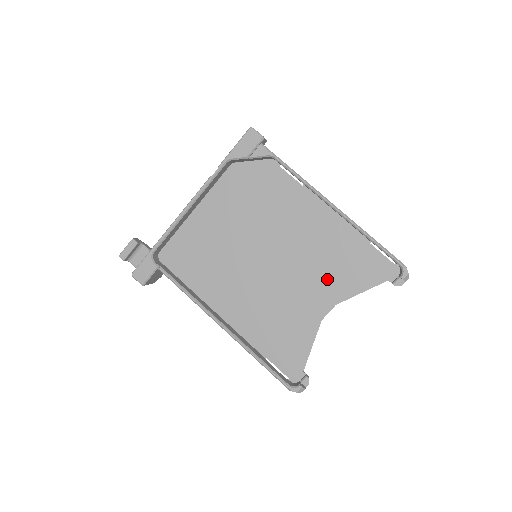
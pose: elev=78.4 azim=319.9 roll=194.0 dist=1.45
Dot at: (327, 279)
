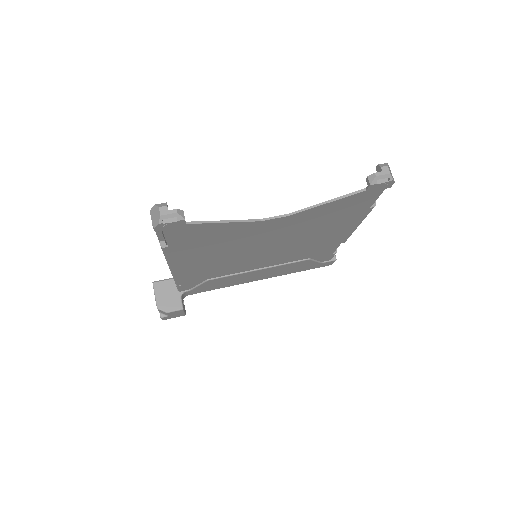
Dot at: (301, 222)
